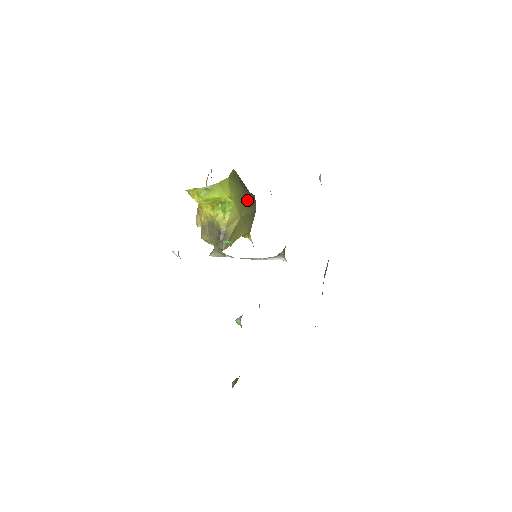
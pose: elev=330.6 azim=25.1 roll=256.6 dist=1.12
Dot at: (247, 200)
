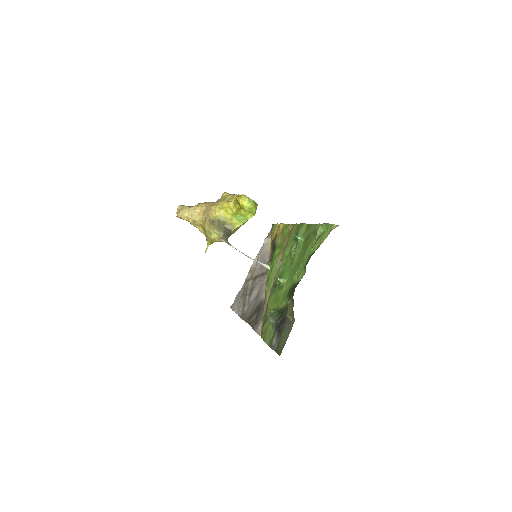
Dot at: occluded
